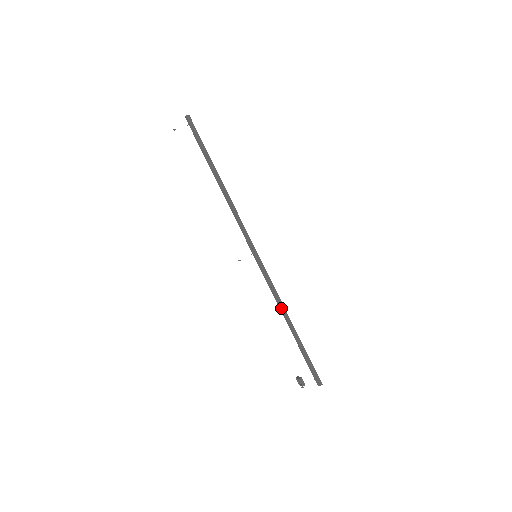
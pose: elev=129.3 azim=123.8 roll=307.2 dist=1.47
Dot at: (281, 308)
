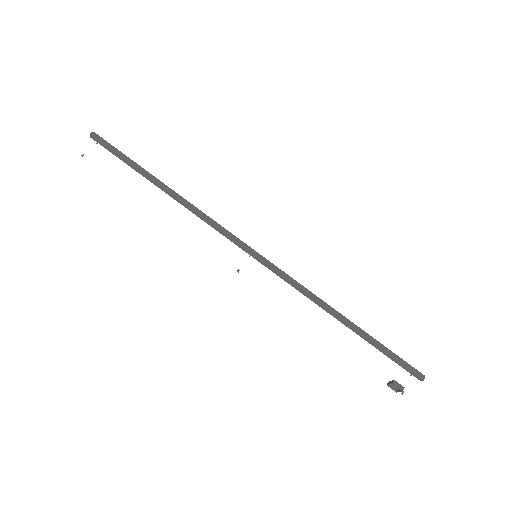
Dot at: (320, 304)
